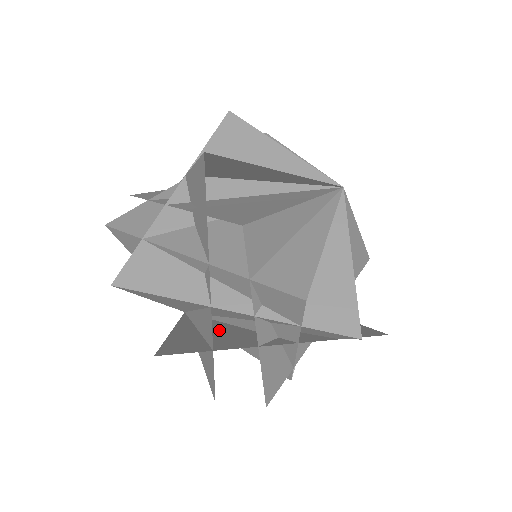
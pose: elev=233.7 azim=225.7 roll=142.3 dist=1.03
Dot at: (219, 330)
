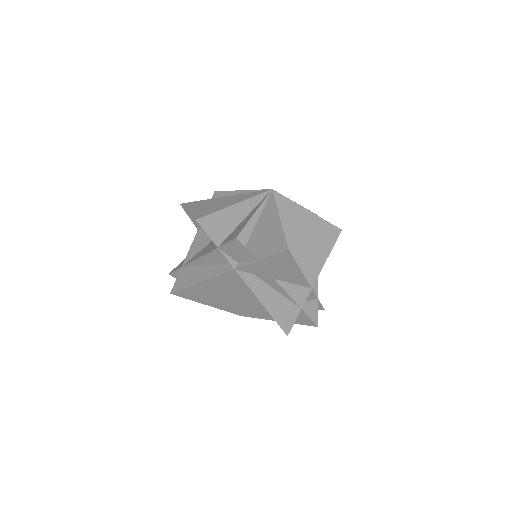
Dot at: occluded
